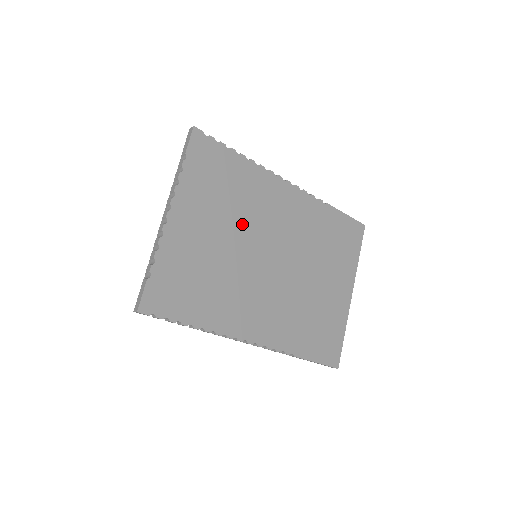
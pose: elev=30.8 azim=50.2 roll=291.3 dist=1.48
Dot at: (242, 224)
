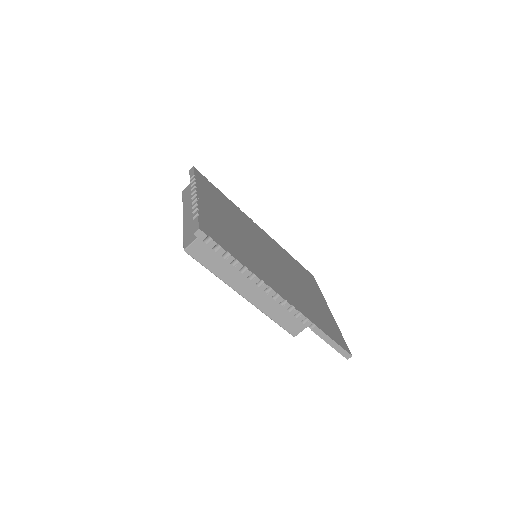
Dot at: (241, 227)
